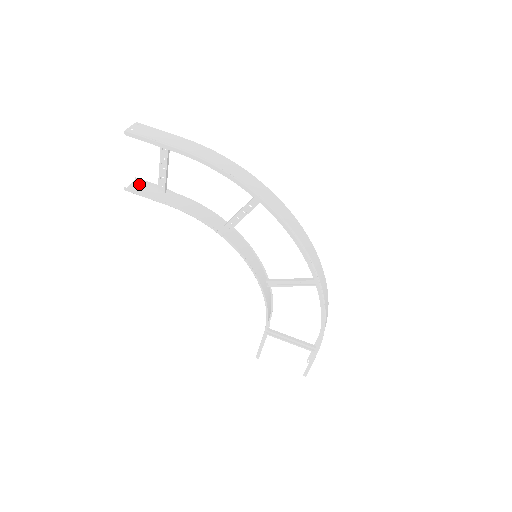
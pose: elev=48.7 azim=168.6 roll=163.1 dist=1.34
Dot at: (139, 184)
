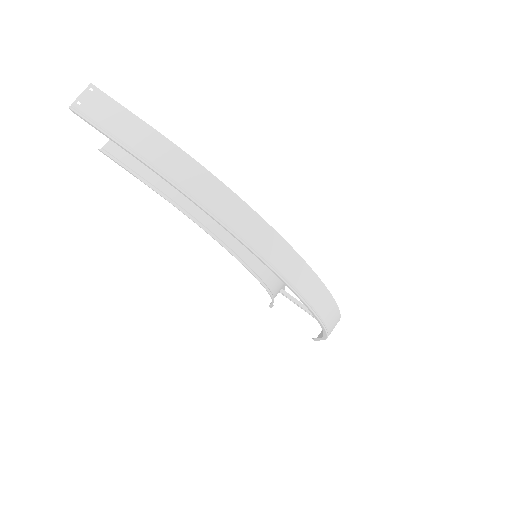
Dot at: occluded
